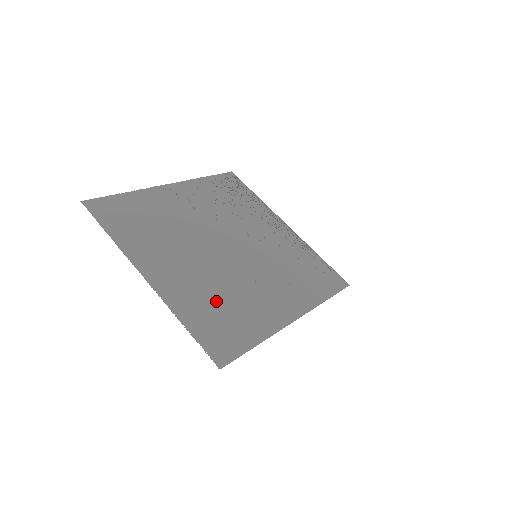
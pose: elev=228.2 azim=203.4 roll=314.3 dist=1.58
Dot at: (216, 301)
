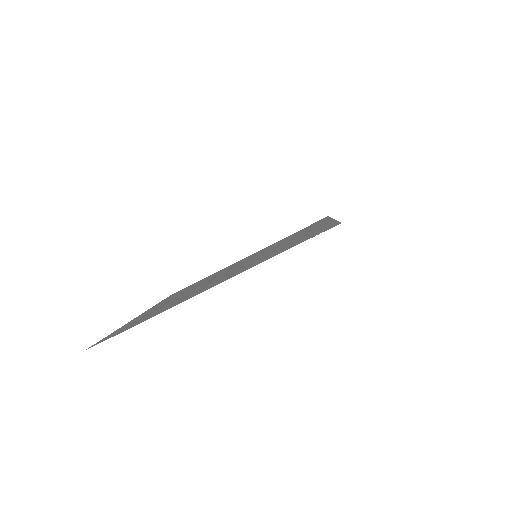
Dot at: (273, 252)
